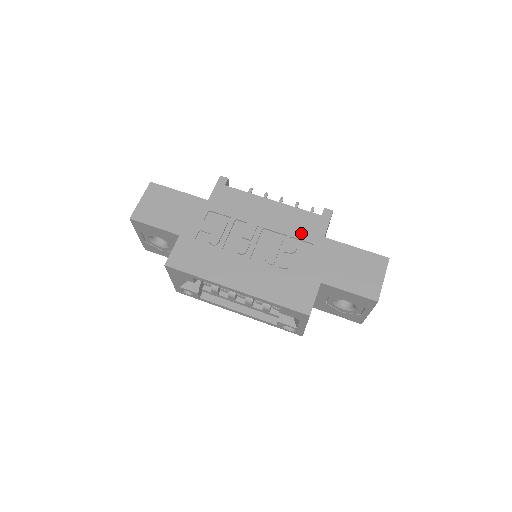
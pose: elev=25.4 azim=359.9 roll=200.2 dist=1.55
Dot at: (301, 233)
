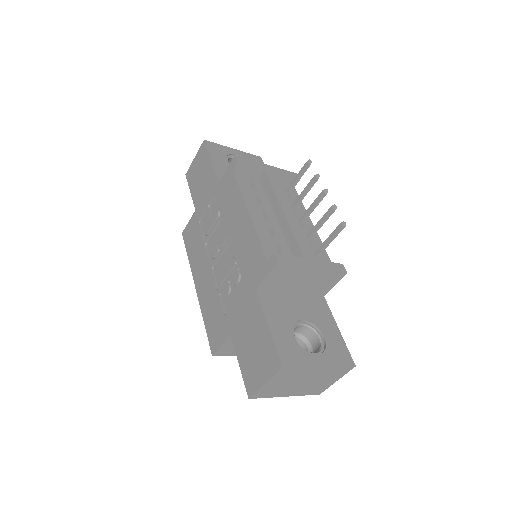
Dot at: (245, 269)
